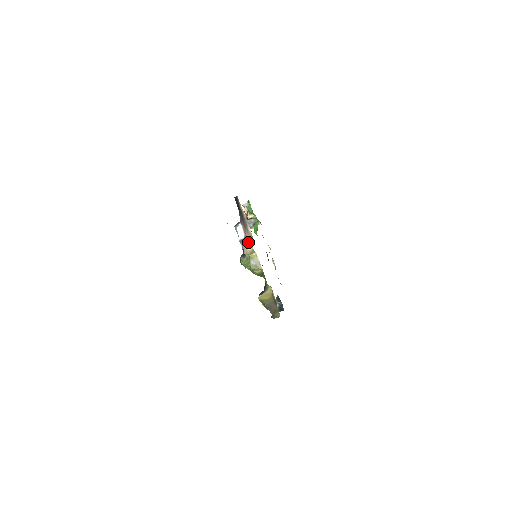
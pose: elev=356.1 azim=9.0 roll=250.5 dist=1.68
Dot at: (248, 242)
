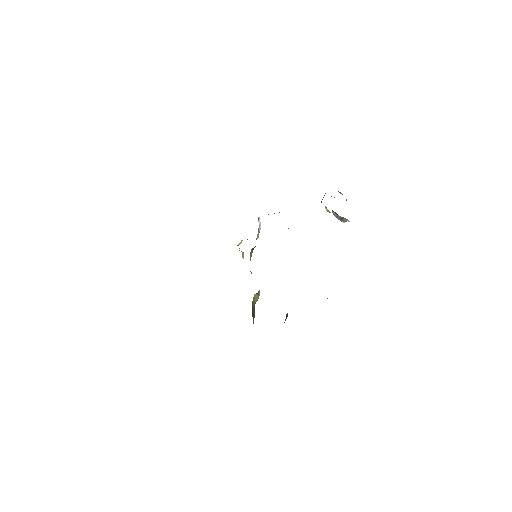
Dot at: occluded
